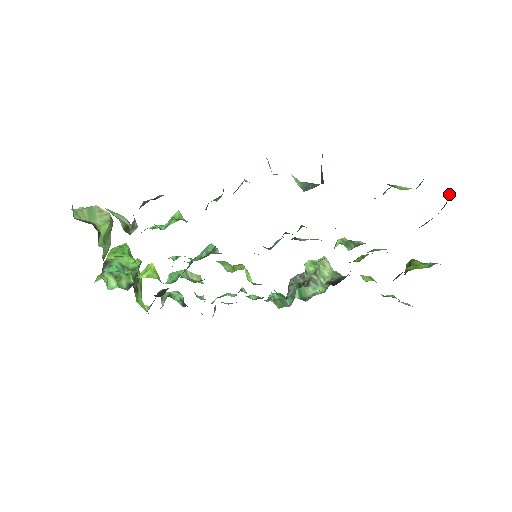
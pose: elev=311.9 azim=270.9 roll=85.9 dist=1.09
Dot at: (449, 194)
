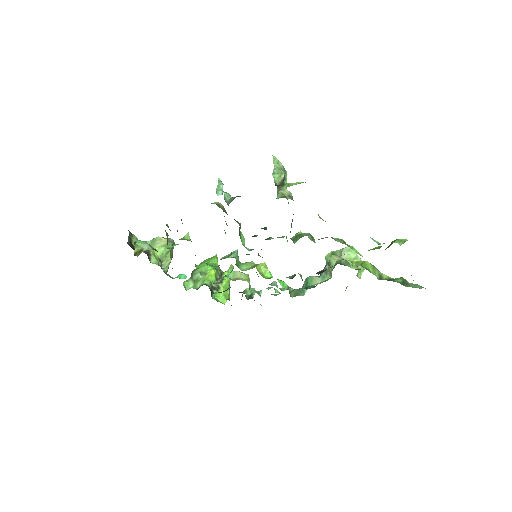
Dot at: occluded
